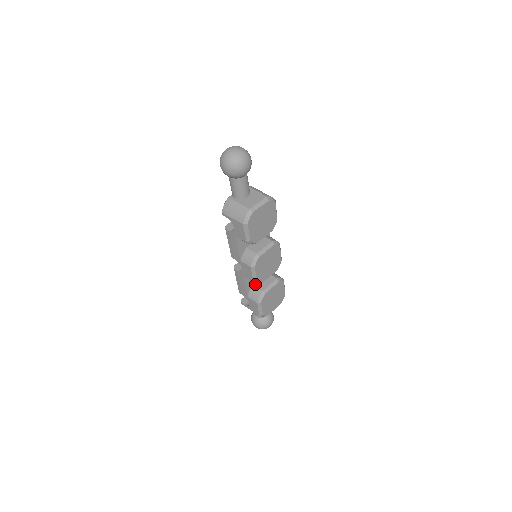
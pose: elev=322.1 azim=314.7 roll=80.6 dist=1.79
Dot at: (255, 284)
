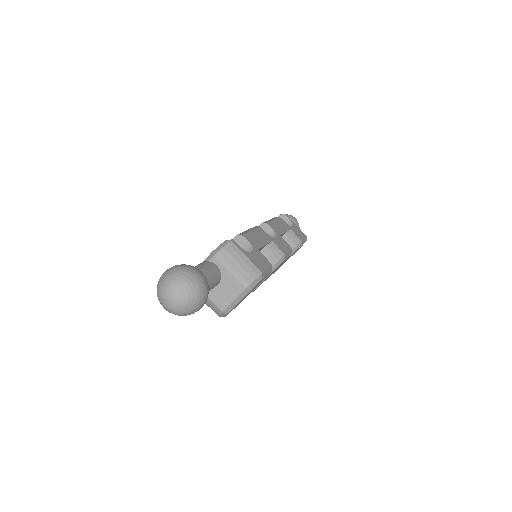
Dot at: occluded
